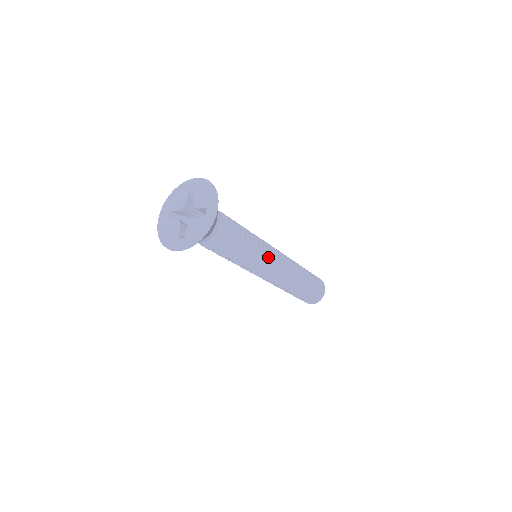
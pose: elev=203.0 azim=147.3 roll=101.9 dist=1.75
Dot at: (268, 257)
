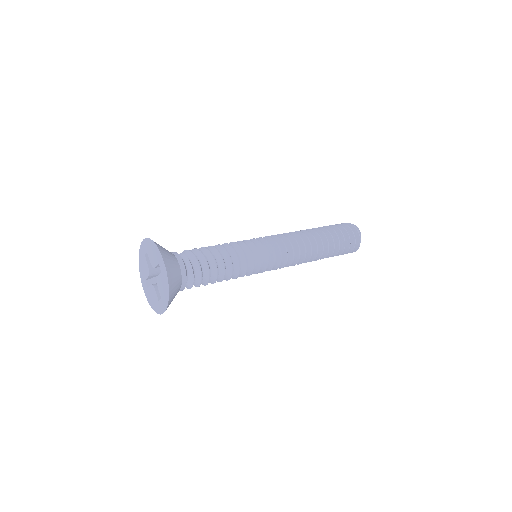
Dot at: (261, 270)
